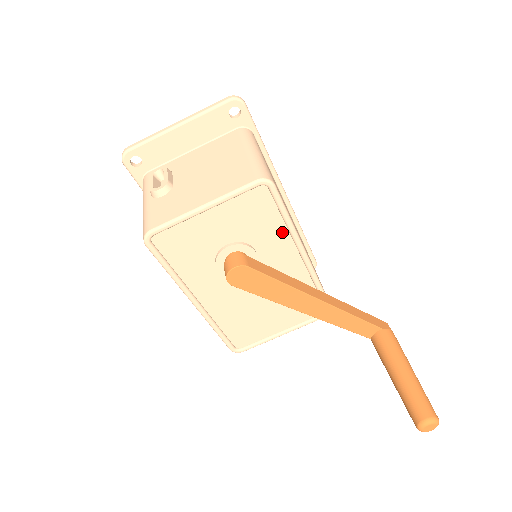
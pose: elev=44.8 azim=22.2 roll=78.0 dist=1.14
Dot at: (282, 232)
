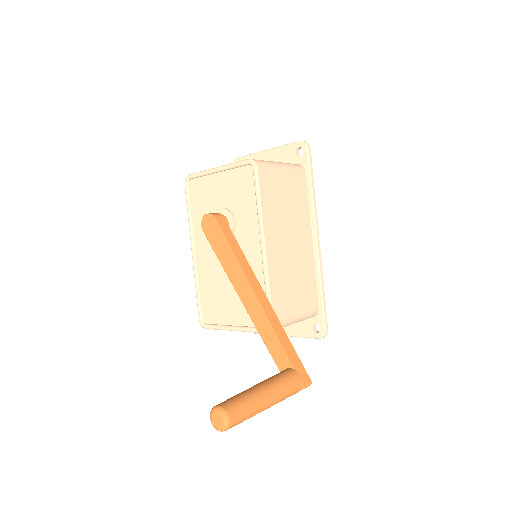
Dot at: (254, 214)
